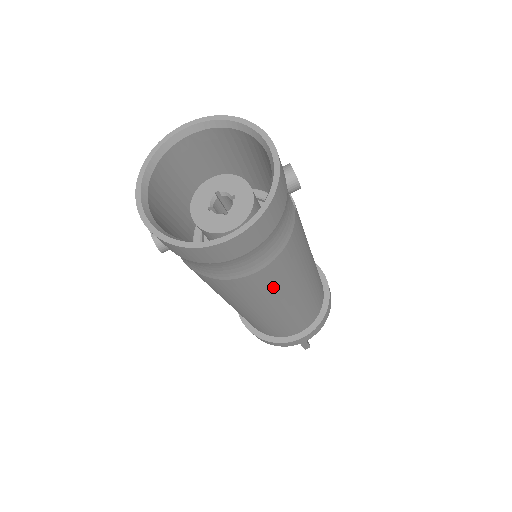
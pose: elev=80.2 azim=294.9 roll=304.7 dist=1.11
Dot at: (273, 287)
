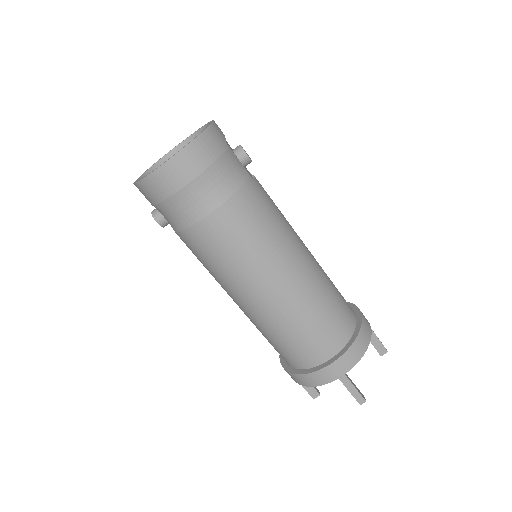
Dot at: (244, 244)
